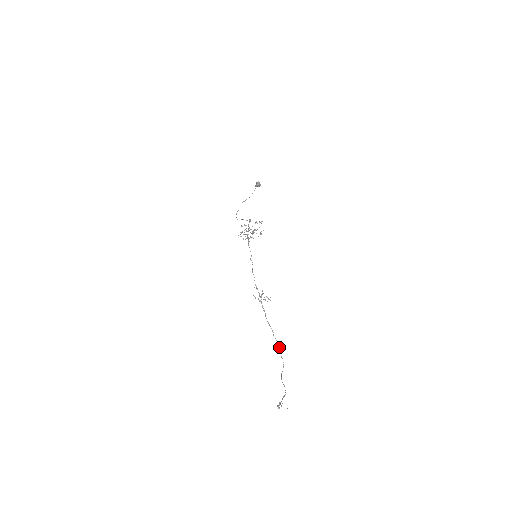
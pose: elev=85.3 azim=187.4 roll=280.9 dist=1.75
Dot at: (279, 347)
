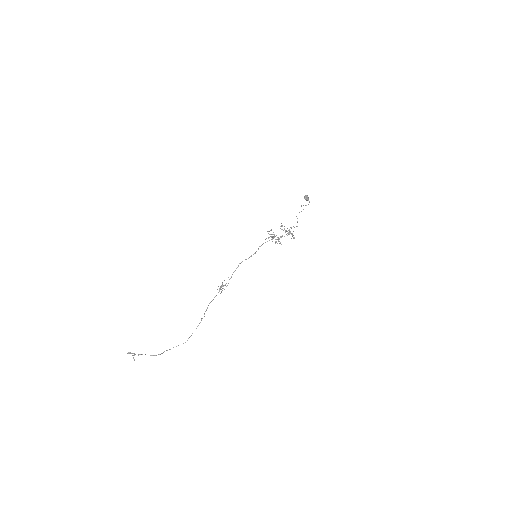
Dot at: occluded
